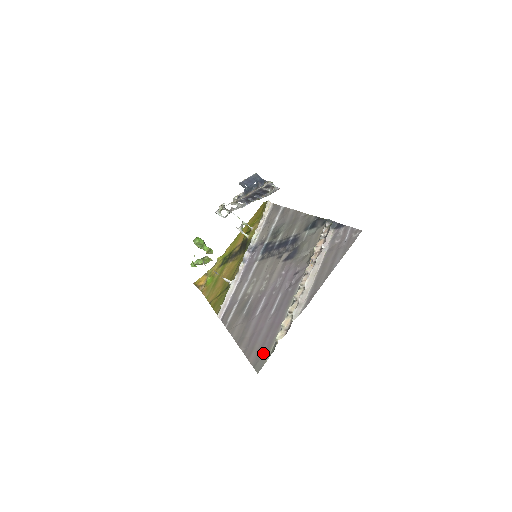
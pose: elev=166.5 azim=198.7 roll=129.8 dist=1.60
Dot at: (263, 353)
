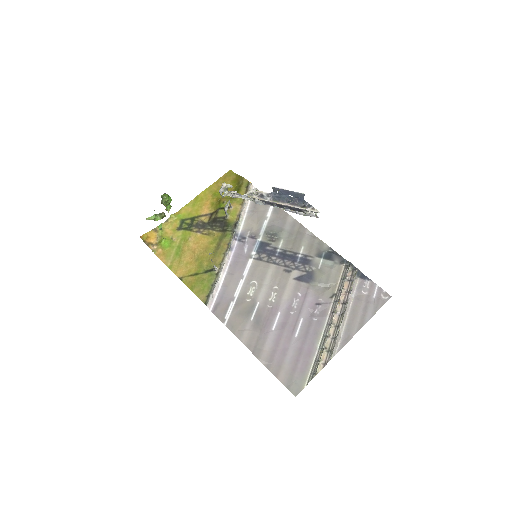
Dot at: (297, 378)
